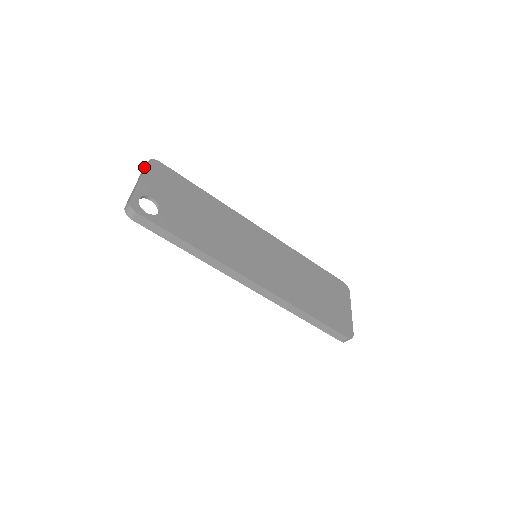
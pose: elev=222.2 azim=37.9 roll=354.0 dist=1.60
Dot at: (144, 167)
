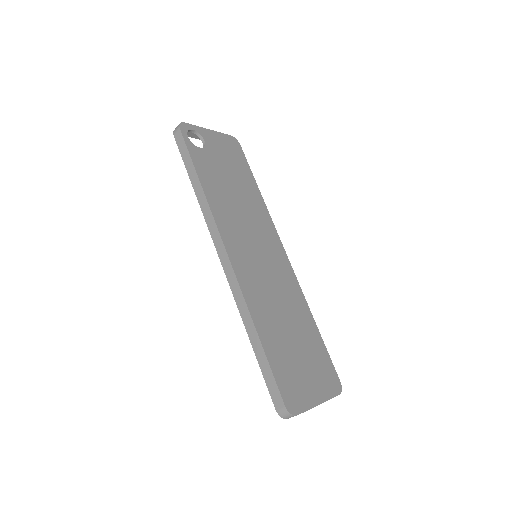
Dot at: occluded
